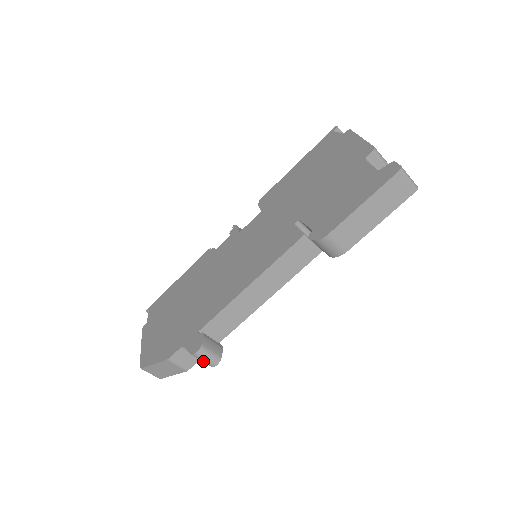
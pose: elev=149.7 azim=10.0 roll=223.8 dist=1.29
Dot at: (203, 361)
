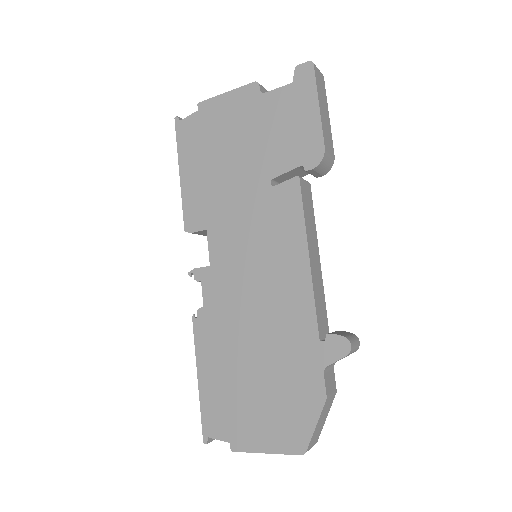
Dot at: (354, 351)
